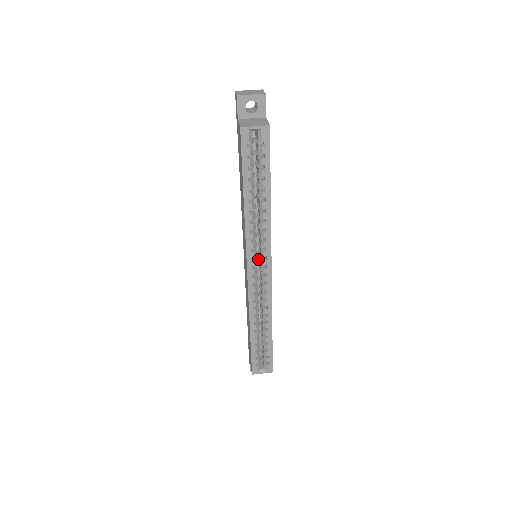
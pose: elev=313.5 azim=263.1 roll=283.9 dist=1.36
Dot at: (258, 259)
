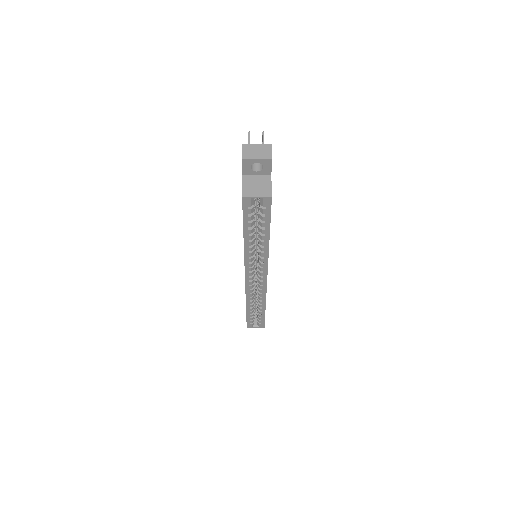
Dot at: occluded
